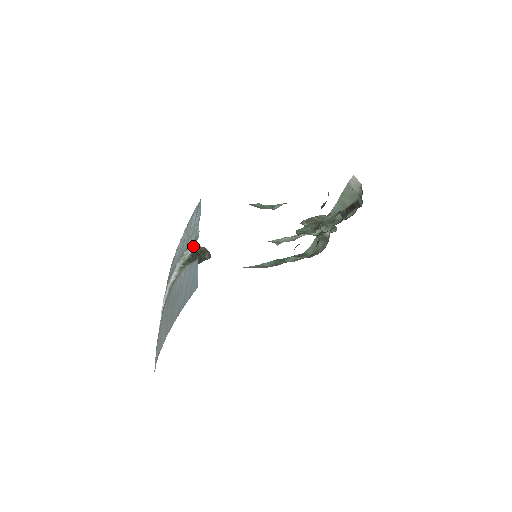
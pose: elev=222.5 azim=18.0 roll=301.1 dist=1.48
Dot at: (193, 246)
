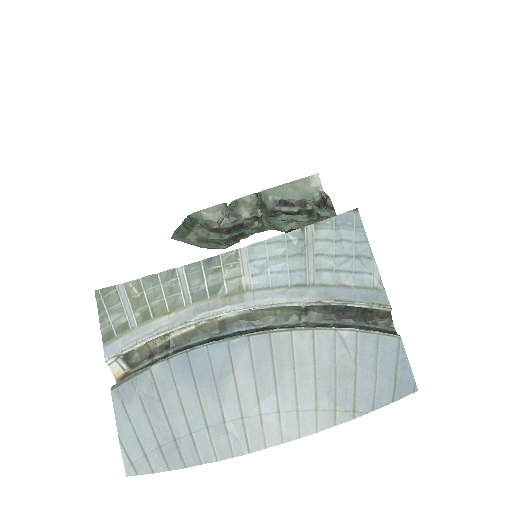
Dot at: (381, 306)
